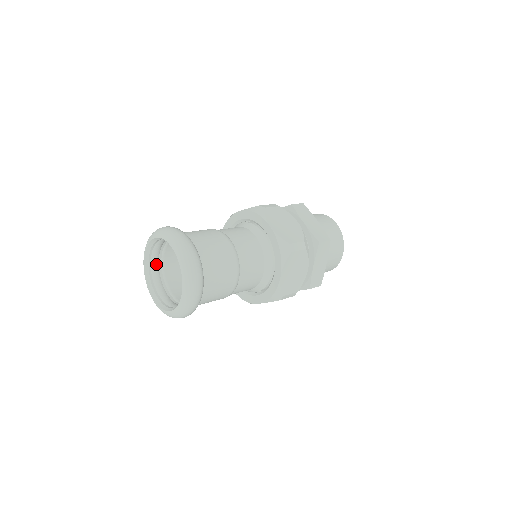
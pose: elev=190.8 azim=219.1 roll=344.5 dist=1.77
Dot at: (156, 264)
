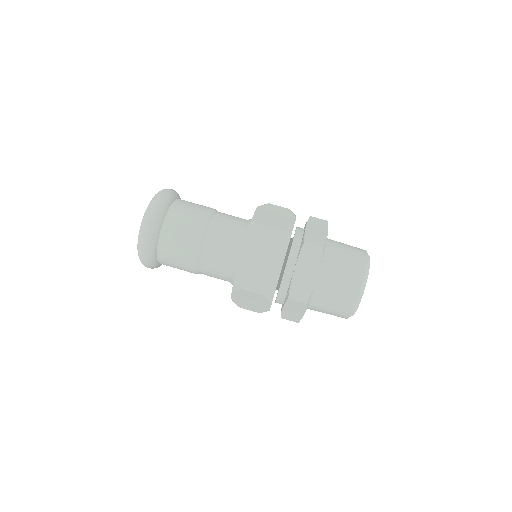
Dot at: occluded
